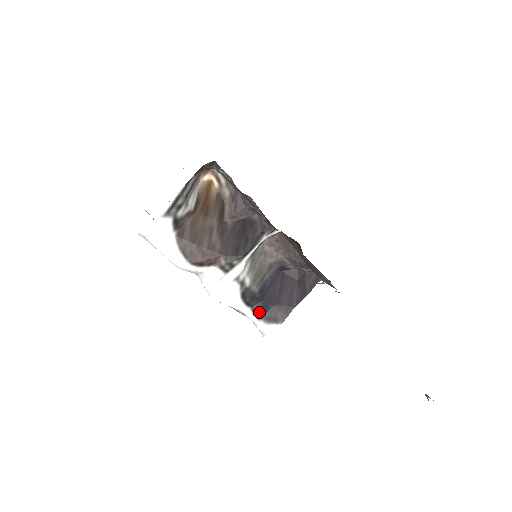
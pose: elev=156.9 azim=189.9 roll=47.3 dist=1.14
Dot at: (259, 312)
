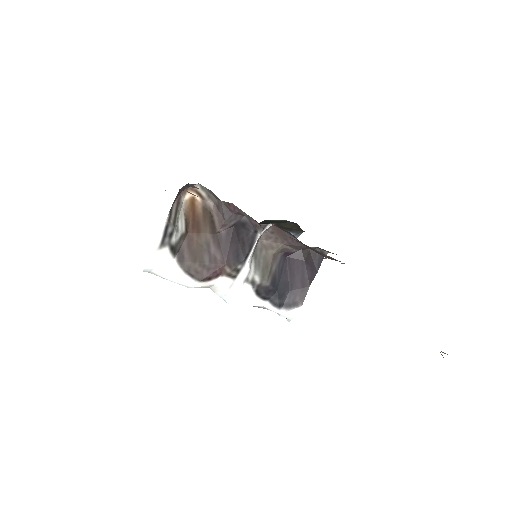
Dot at: (277, 302)
